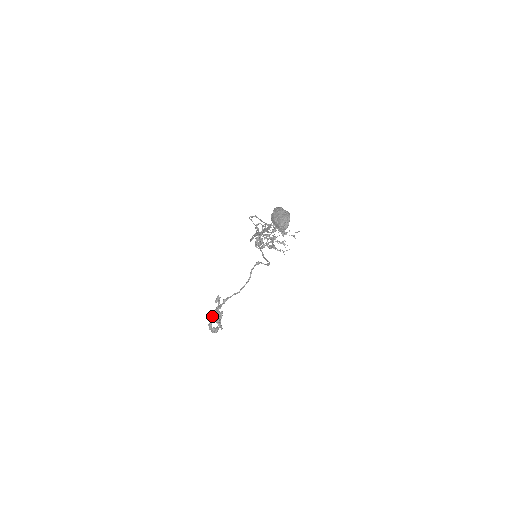
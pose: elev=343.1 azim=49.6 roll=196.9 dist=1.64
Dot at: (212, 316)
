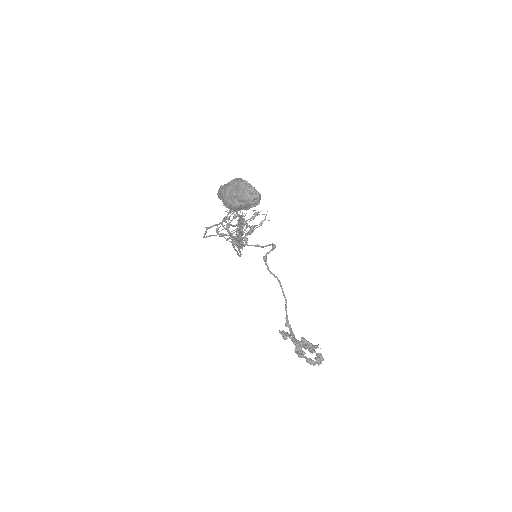
Dot at: (299, 352)
